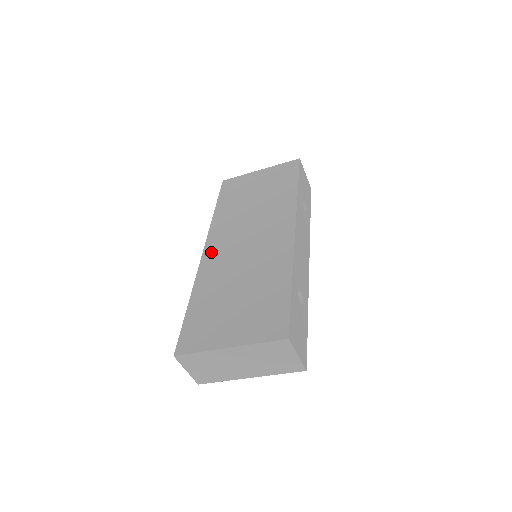
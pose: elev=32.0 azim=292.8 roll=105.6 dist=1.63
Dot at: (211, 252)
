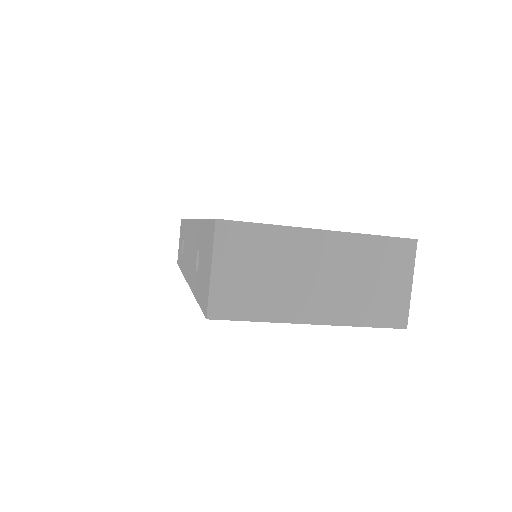
Dot at: occluded
